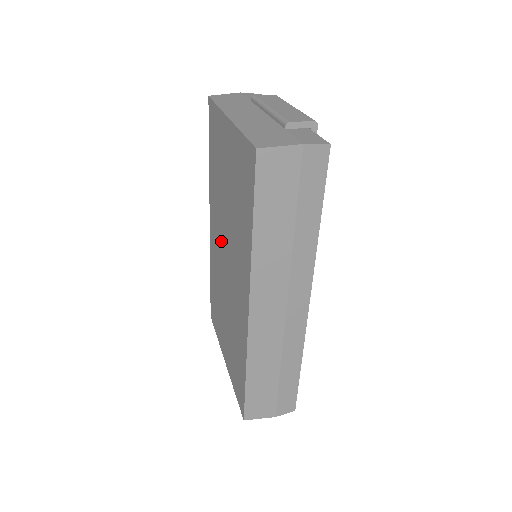
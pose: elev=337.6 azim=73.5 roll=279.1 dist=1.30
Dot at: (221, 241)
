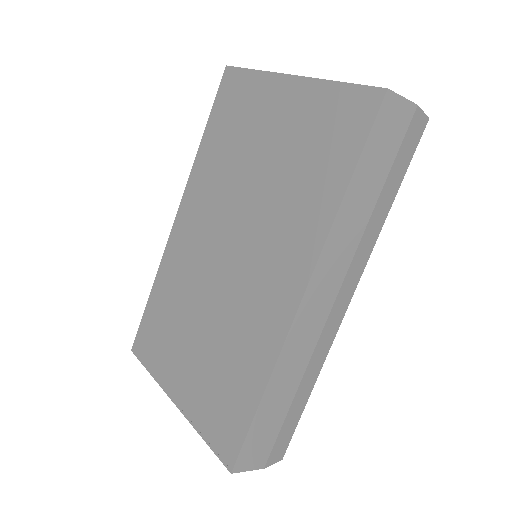
Dot at: (216, 231)
